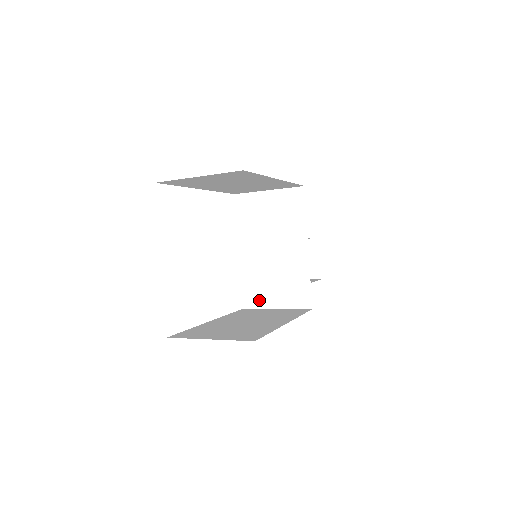
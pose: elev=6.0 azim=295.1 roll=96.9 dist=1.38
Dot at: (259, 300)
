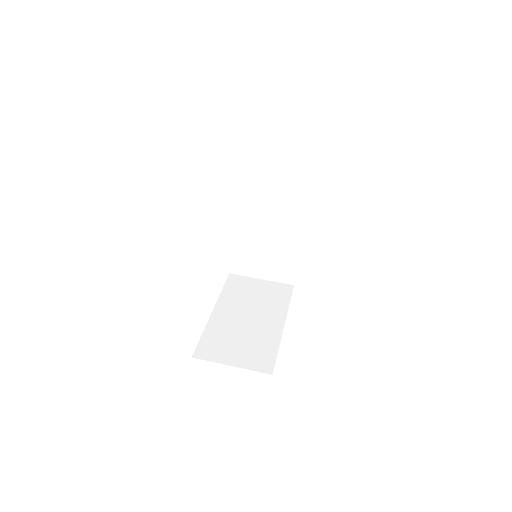
Dot at: (246, 270)
